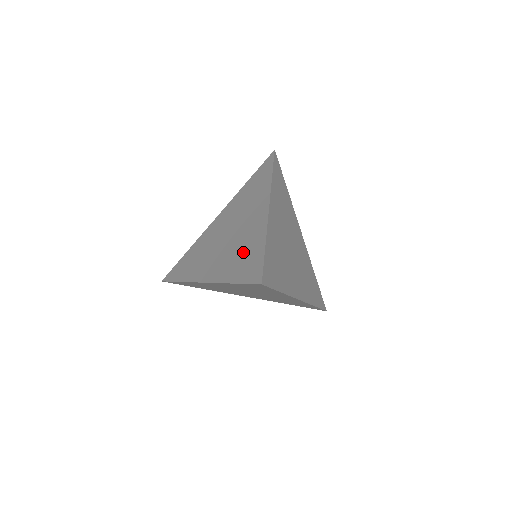
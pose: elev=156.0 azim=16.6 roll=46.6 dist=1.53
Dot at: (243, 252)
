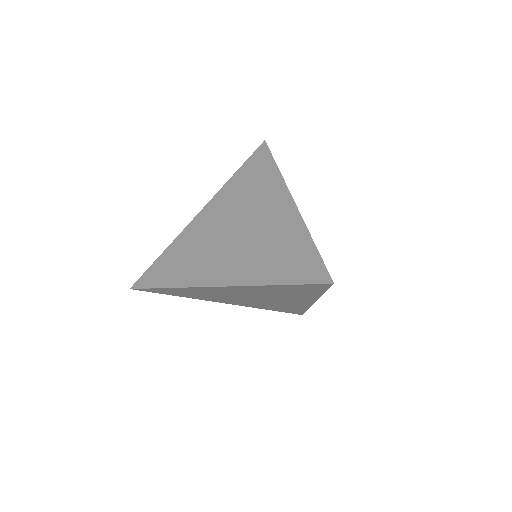
Dot at: (277, 249)
